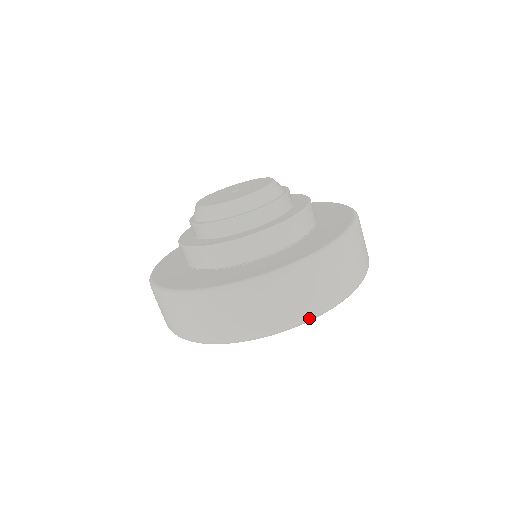
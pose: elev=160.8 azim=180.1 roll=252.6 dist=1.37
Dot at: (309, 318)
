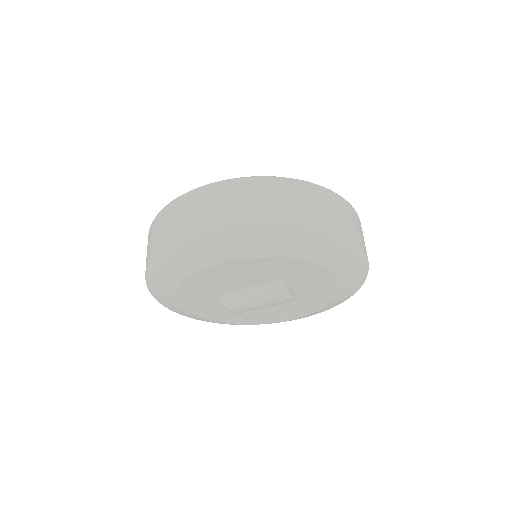
Dot at: (243, 225)
